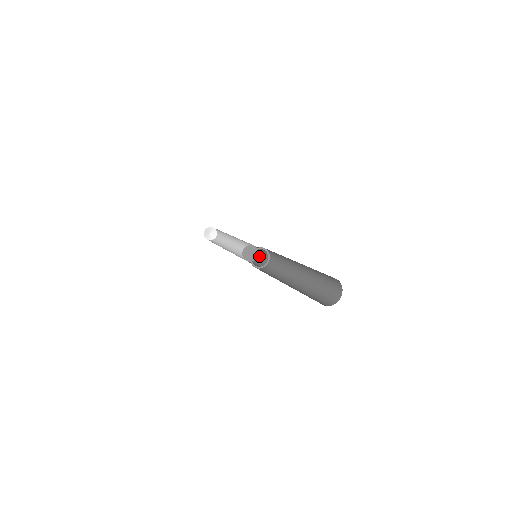
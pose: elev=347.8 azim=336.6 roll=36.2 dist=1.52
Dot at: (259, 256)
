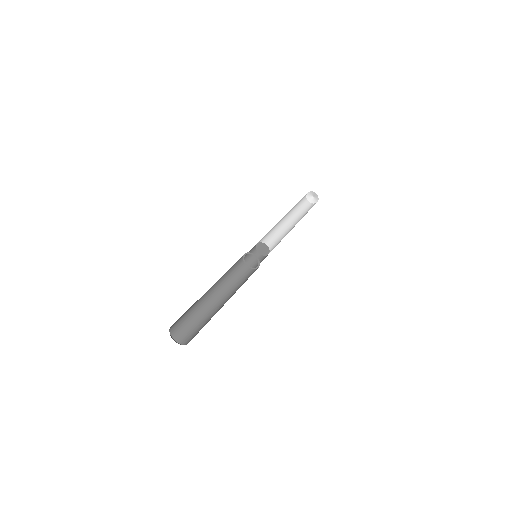
Dot at: occluded
